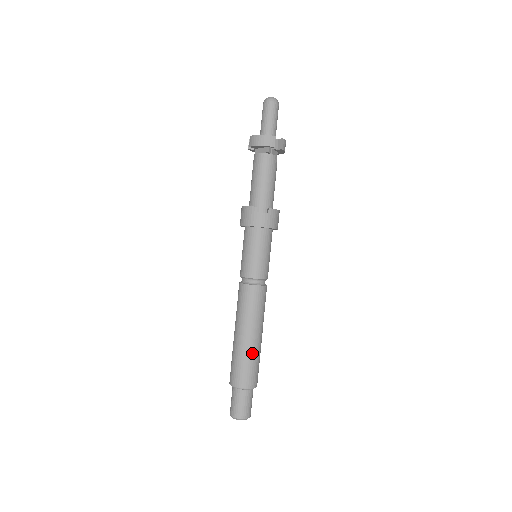
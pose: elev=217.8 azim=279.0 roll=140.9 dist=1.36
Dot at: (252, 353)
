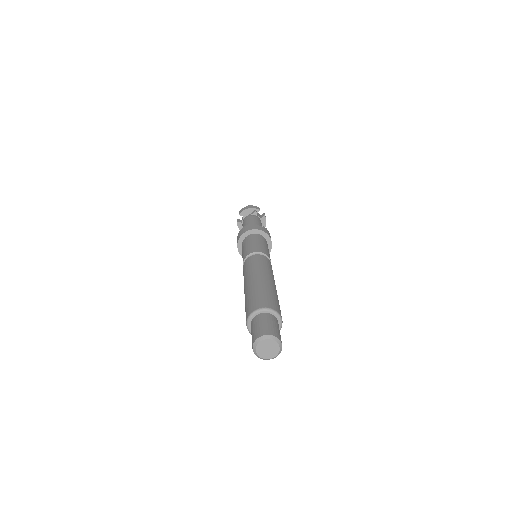
Dot at: (271, 289)
